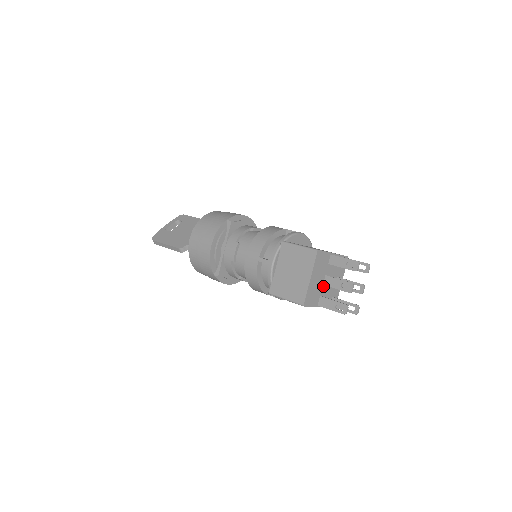
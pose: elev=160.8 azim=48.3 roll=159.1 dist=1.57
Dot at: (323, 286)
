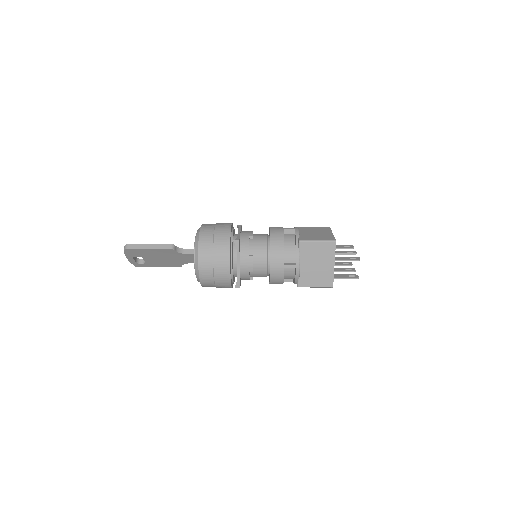
Dot at: occluded
